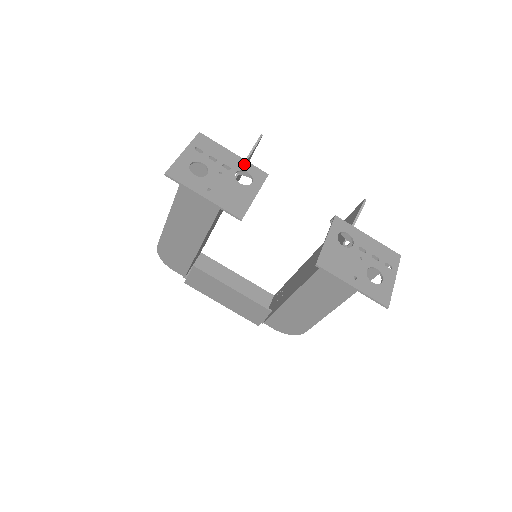
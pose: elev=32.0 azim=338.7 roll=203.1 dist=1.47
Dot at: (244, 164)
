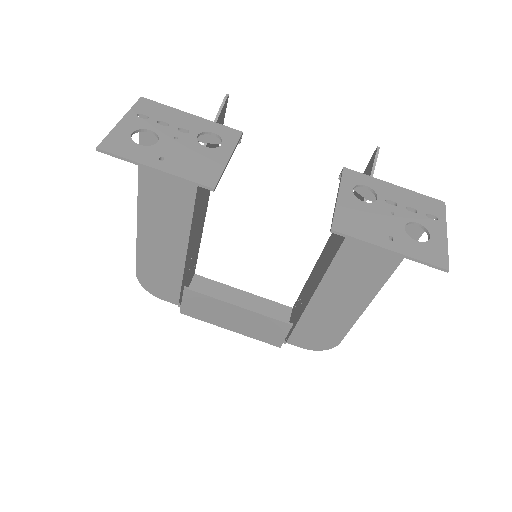
Dot at: (207, 124)
